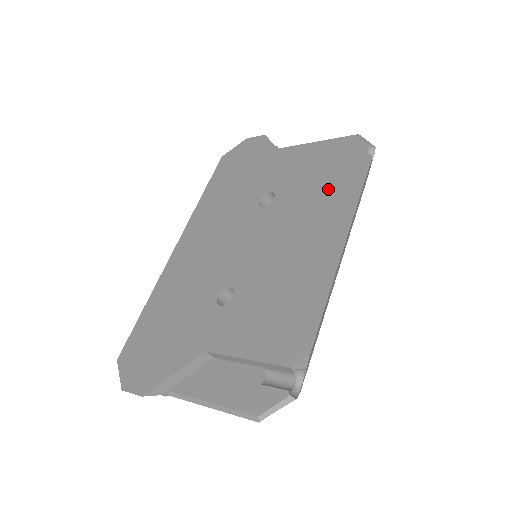
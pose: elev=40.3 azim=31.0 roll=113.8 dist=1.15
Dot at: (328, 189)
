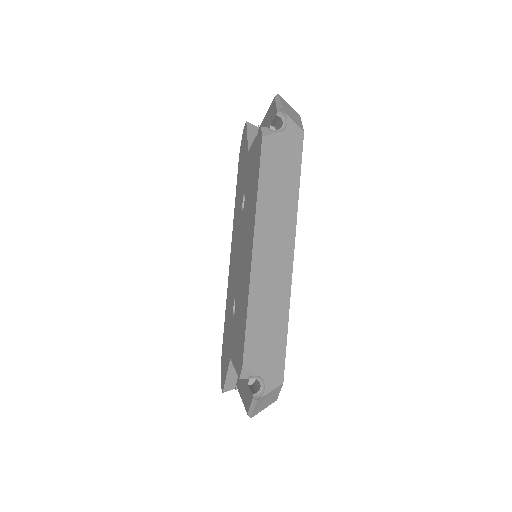
Dot at: (252, 185)
